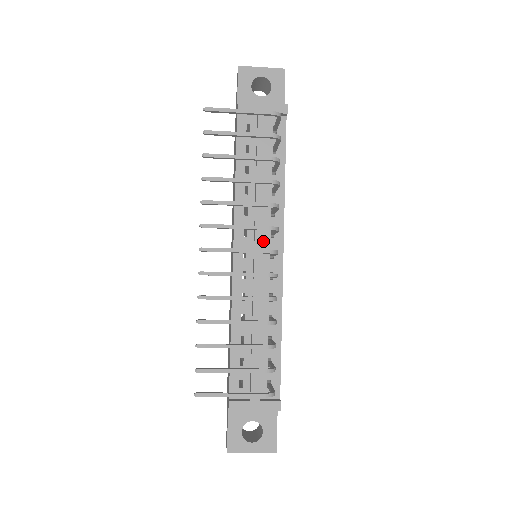
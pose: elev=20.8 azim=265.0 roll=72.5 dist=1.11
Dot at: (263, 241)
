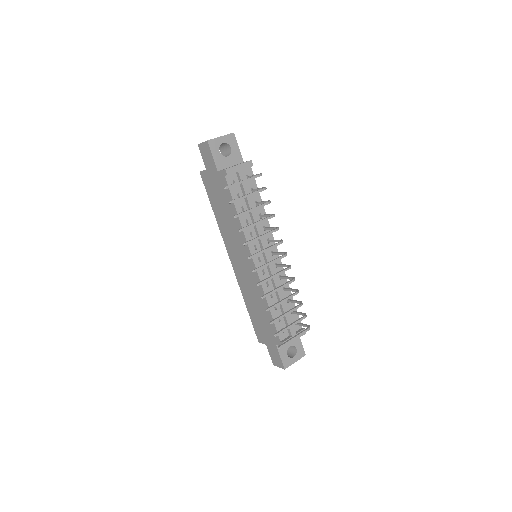
Dot at: occluded
